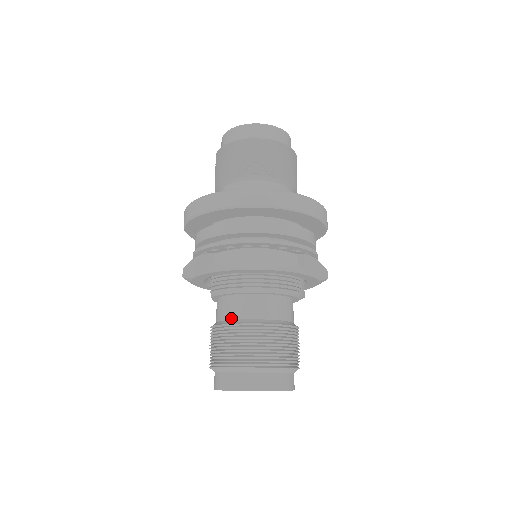
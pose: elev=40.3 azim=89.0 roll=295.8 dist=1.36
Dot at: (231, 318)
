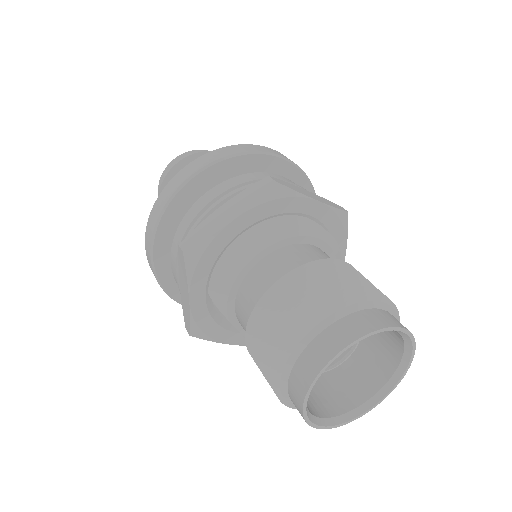
Dot at: occluded
